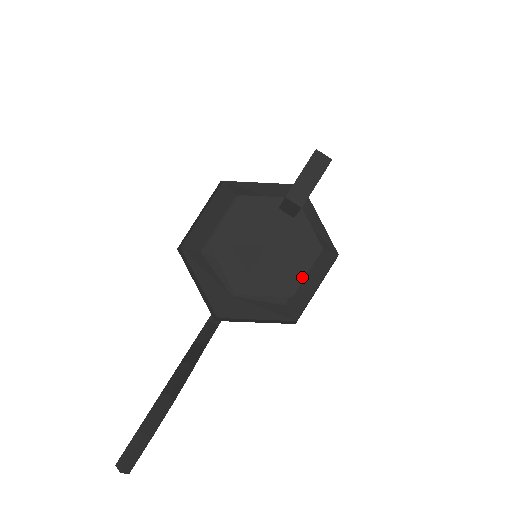
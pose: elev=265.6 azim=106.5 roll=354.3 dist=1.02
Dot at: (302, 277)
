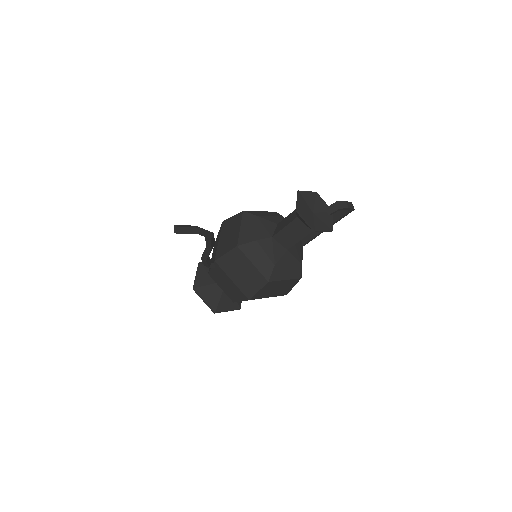
Dot at: (322, 230)
